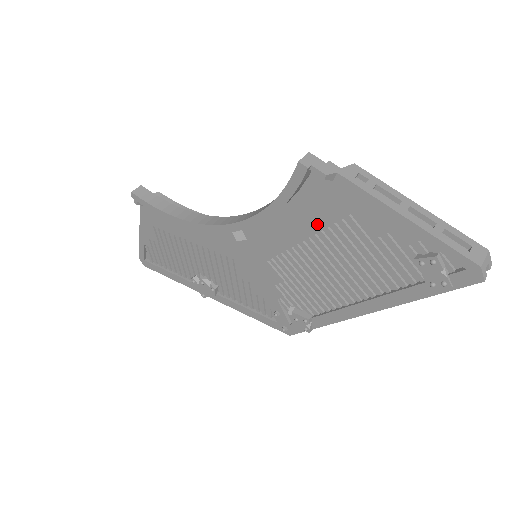
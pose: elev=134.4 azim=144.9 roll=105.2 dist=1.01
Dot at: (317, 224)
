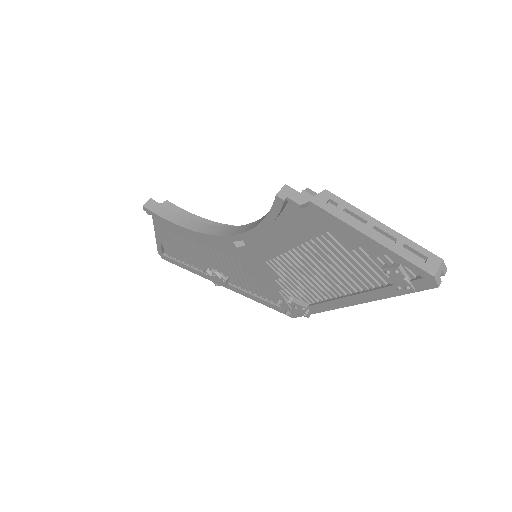
Dot at: (301, 237)
